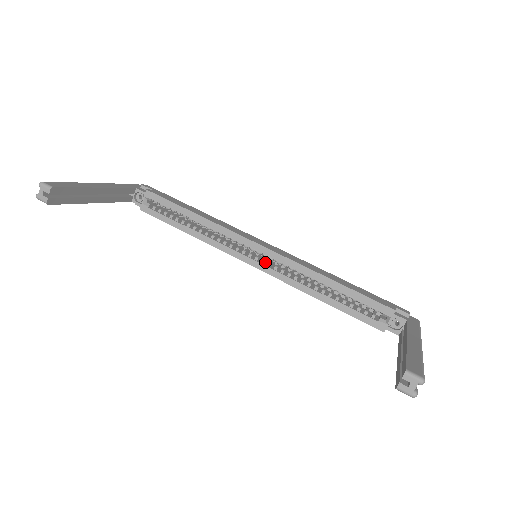
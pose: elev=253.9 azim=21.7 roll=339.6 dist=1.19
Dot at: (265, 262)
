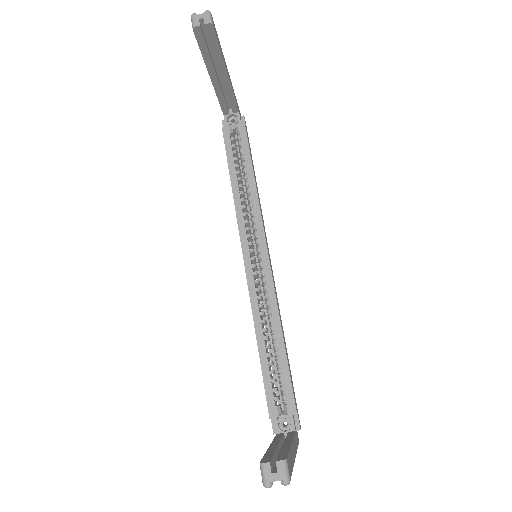
Dot at: (254, 268)
